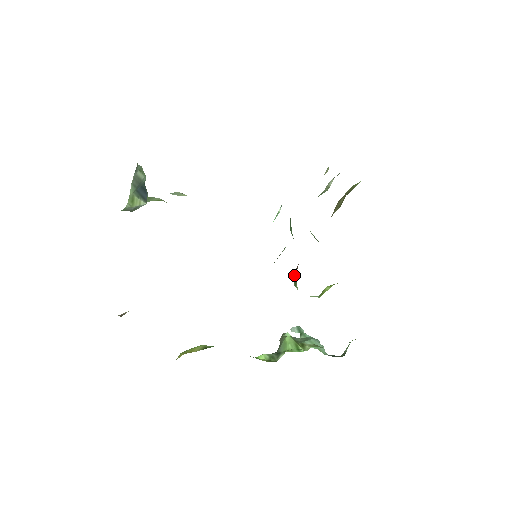
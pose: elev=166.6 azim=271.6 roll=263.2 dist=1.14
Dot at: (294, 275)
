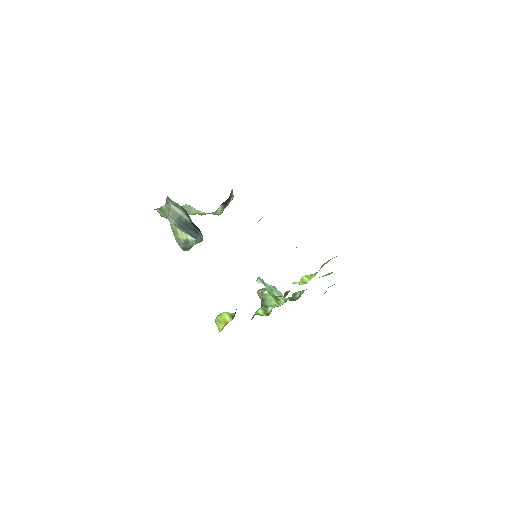
Dot at: occluded
